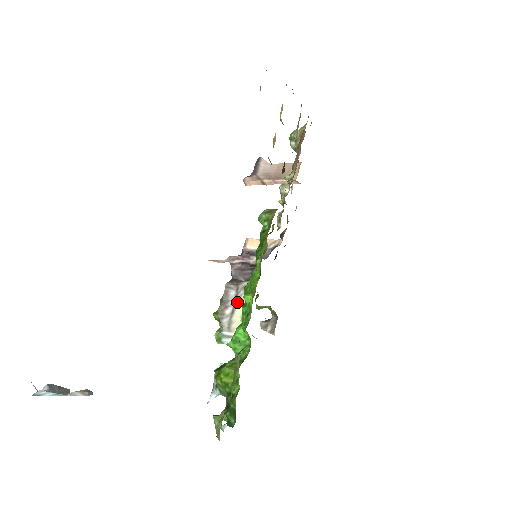
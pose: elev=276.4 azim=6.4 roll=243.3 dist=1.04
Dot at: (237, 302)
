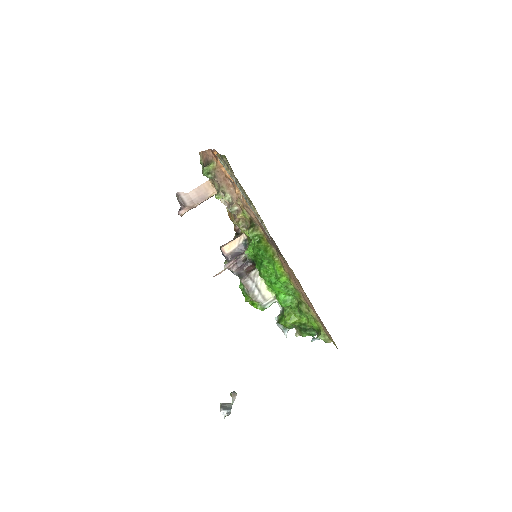
Dot at: (258, 285)
